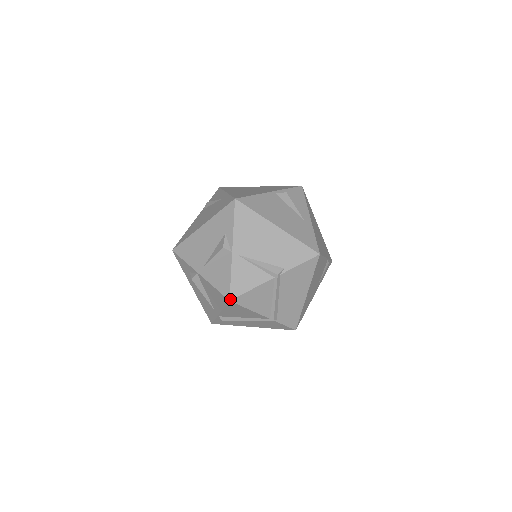
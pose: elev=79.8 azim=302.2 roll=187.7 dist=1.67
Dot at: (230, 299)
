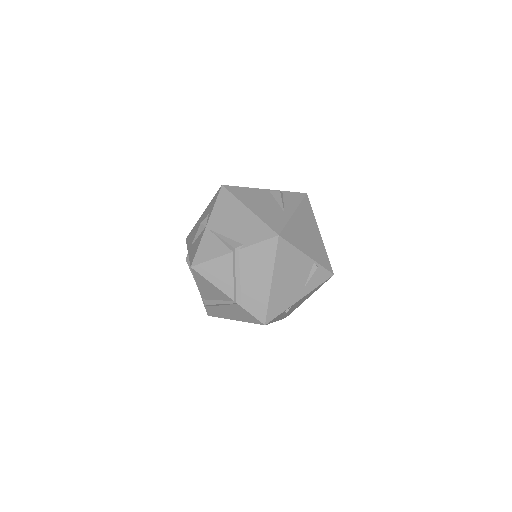
Dot at: (191, 266)
